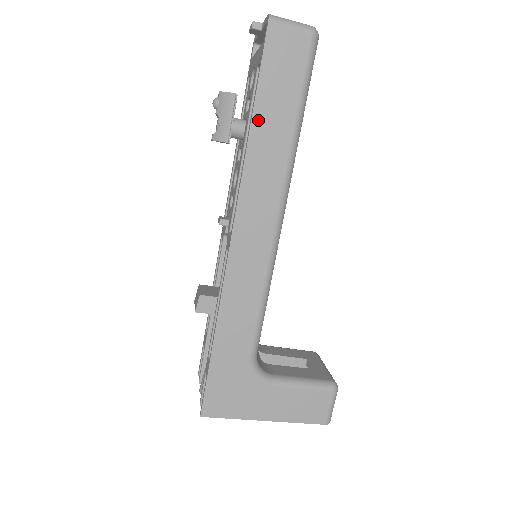
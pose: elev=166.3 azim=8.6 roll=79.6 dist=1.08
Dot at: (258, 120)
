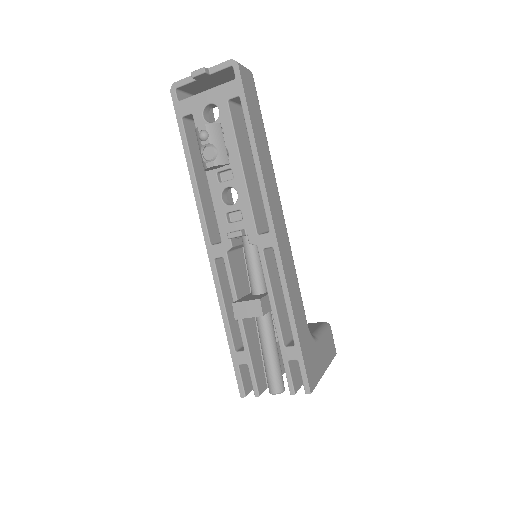
Dot at: (256, 137)
